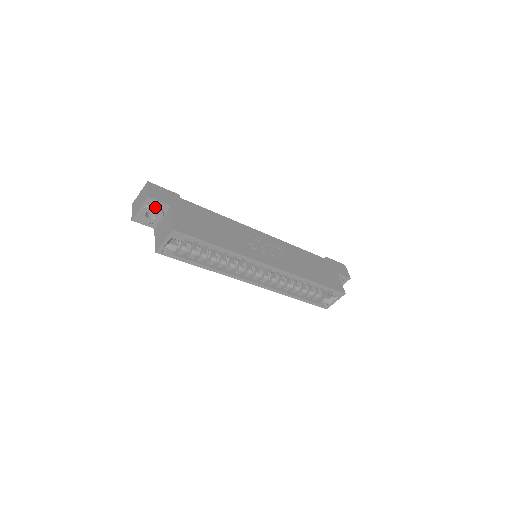
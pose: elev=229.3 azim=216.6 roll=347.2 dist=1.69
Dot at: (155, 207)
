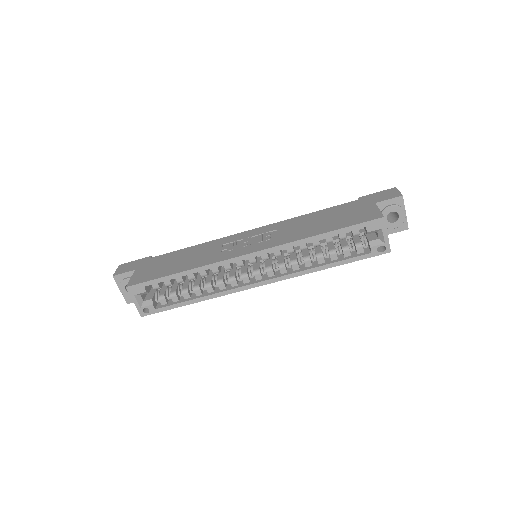
Dot at: (125, 280)
